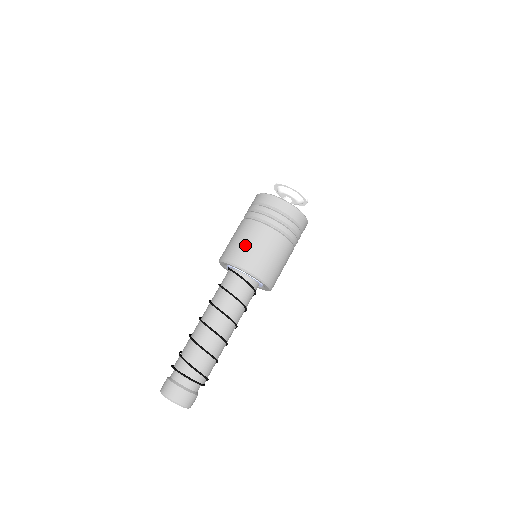
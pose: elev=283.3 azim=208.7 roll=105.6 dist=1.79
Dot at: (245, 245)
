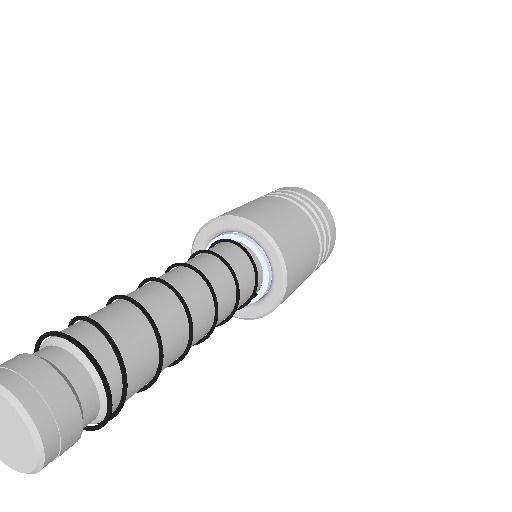
Dot at: (255, 206)
